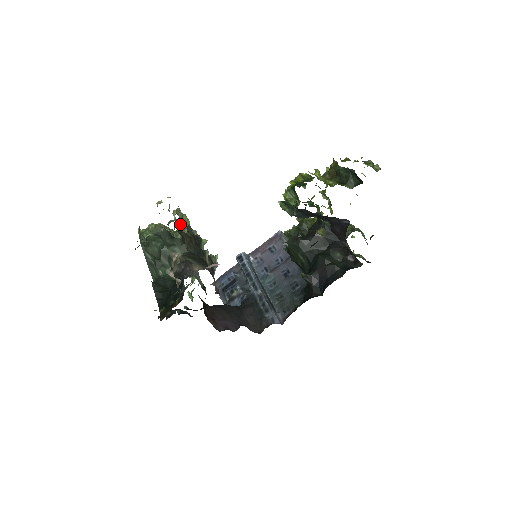
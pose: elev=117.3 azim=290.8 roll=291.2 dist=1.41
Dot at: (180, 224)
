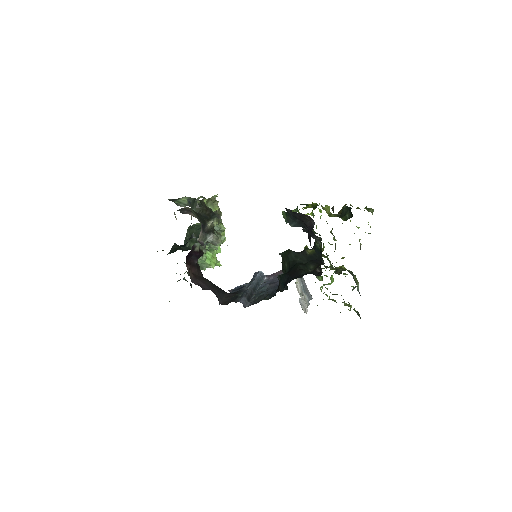
Dot at: (209, 203)
